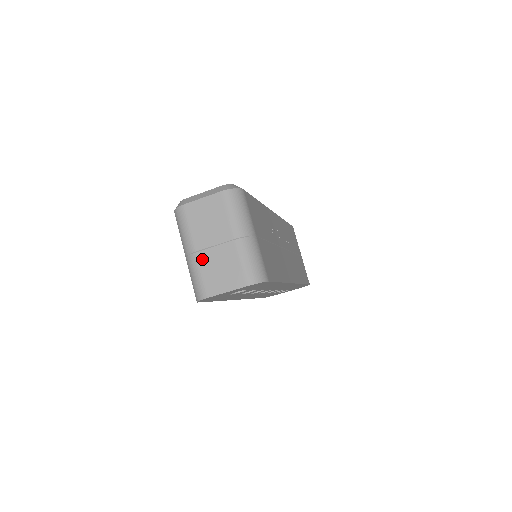
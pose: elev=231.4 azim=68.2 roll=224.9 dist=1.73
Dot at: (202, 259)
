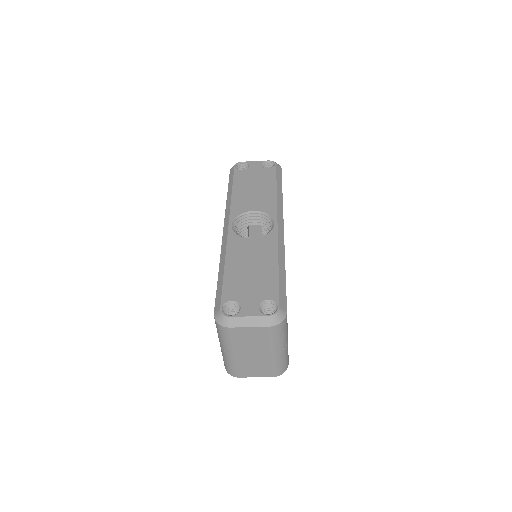
Dot at: (240, 360)
